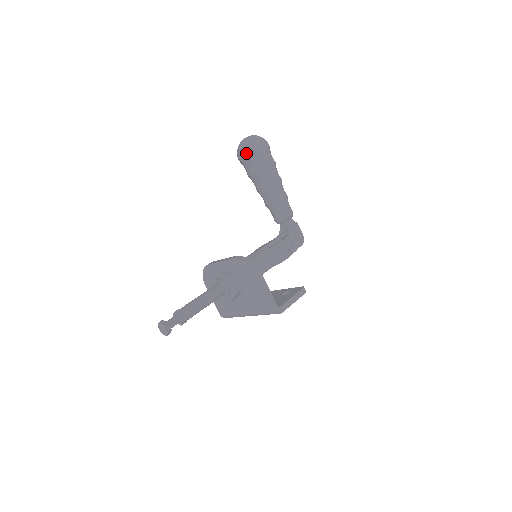
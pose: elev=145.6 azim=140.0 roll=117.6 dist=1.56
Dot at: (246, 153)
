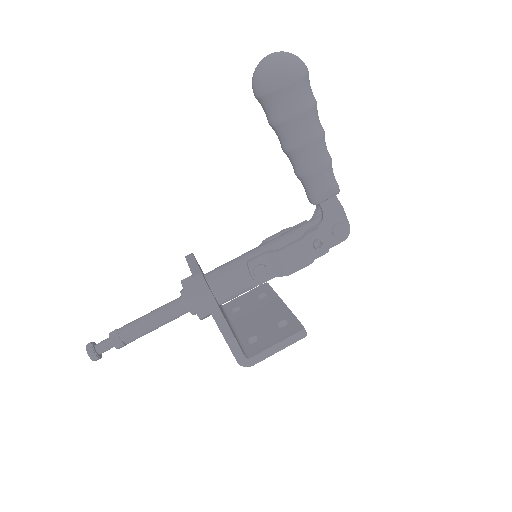
Dot at: (258, 90)
